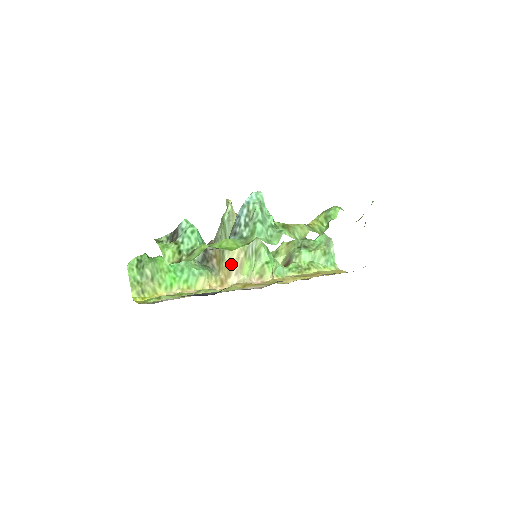
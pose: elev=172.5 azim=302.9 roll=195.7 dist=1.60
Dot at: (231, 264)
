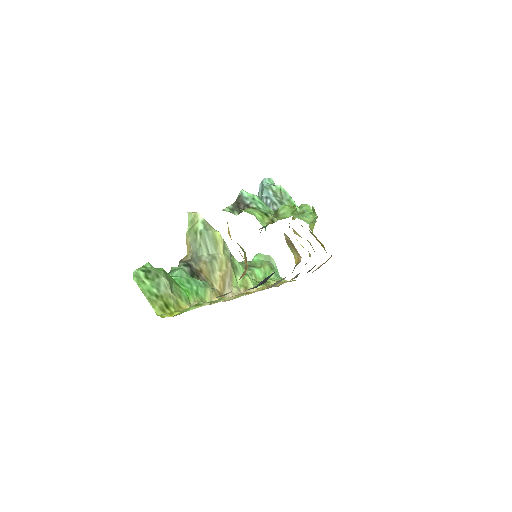
Dot at: (224, 274)
